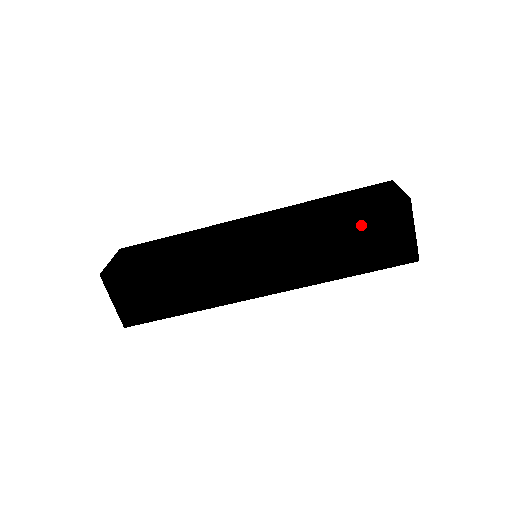
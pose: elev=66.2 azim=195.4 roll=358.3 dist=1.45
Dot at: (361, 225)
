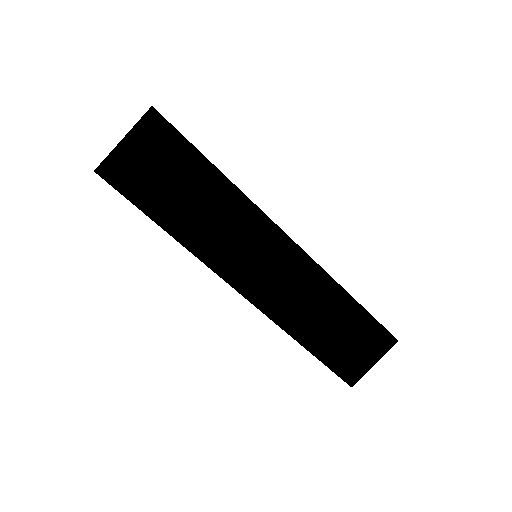
Dot at: (358, 323)
